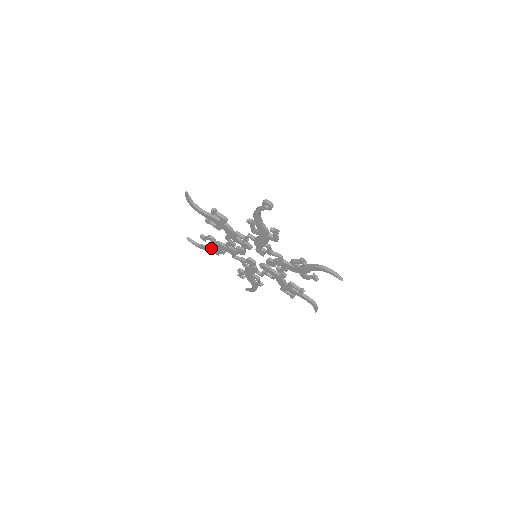
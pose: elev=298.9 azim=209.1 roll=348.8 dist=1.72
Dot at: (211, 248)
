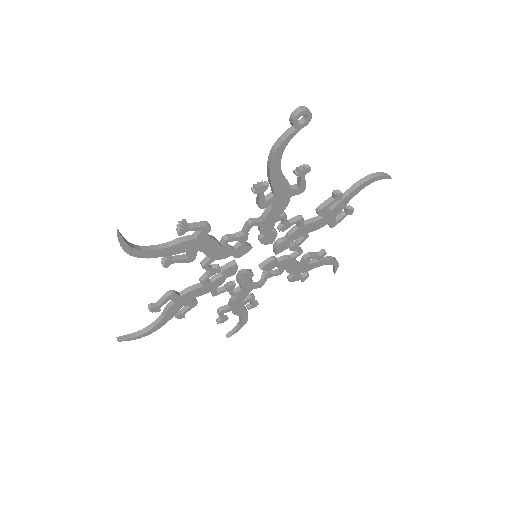
Dot at: (171, 315)
